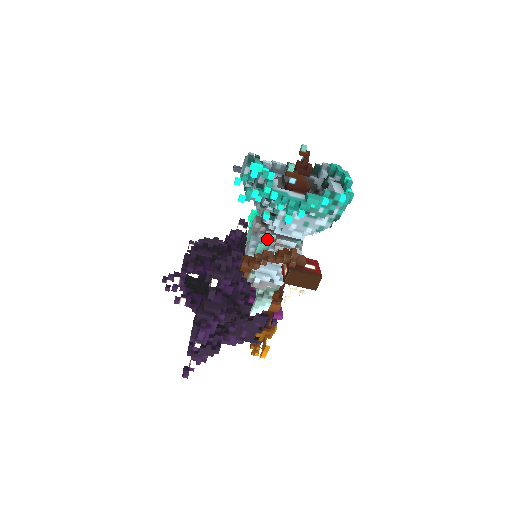
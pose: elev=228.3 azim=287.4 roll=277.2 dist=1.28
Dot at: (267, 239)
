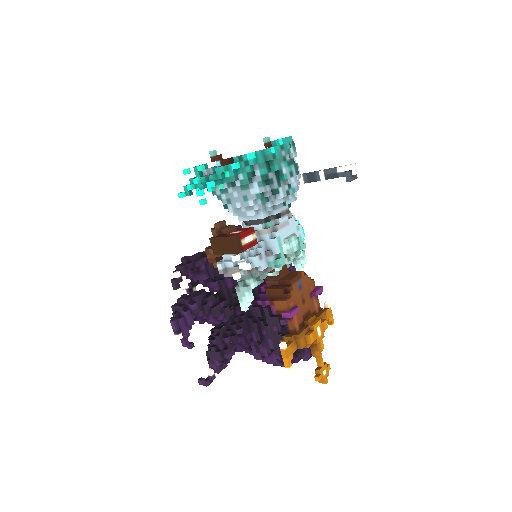
Dot at: occluded
